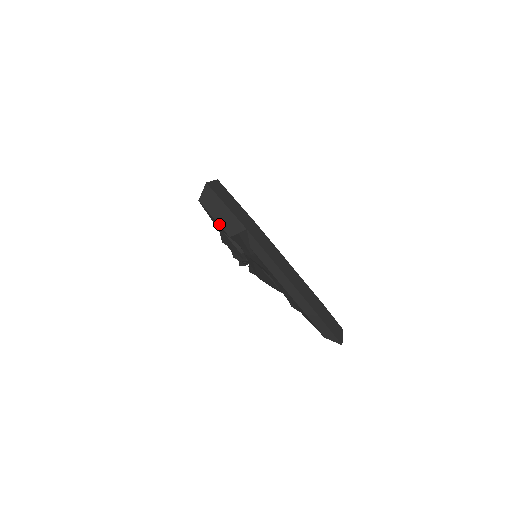
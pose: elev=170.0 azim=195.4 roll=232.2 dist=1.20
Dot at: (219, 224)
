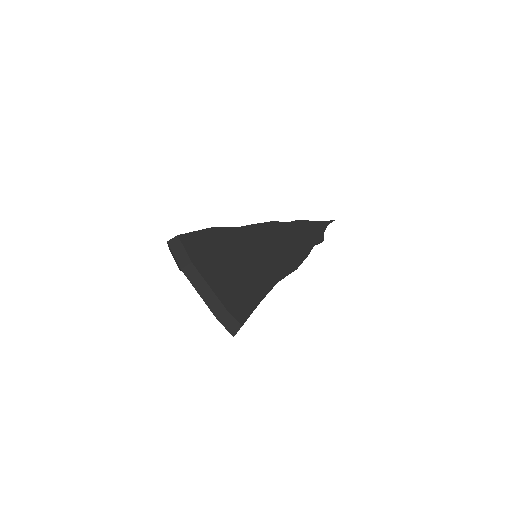
Dot at: occluded
